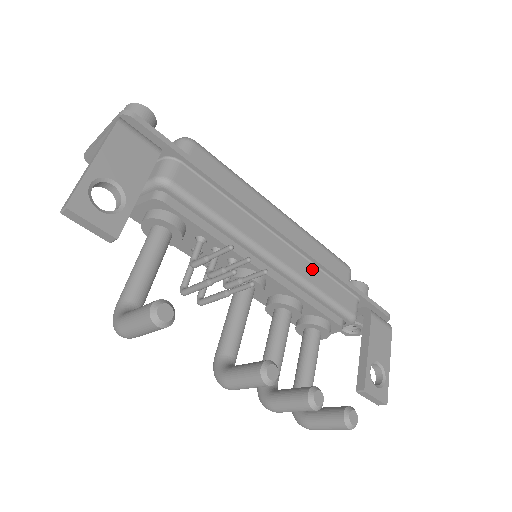
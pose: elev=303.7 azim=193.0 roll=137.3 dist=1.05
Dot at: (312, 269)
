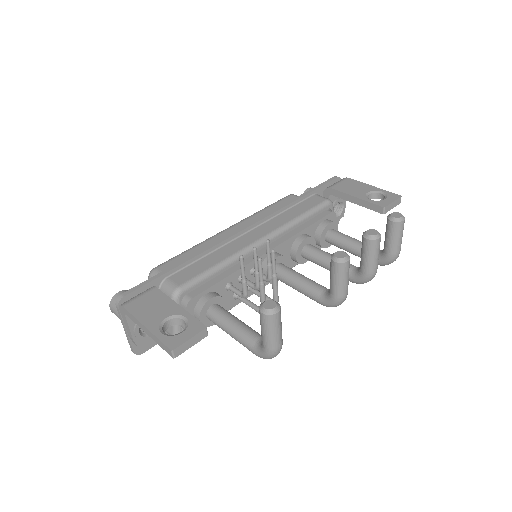
Dot at: (280, 218)
